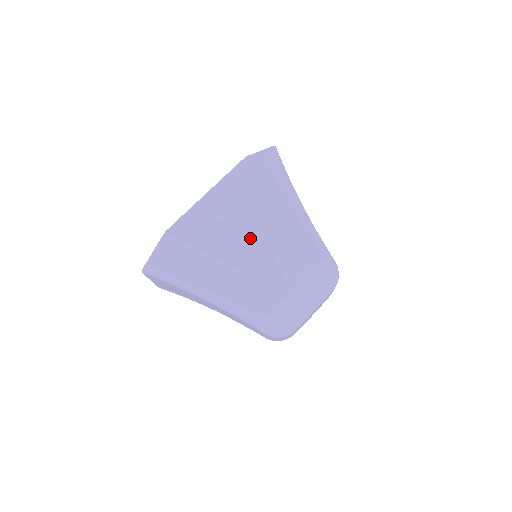
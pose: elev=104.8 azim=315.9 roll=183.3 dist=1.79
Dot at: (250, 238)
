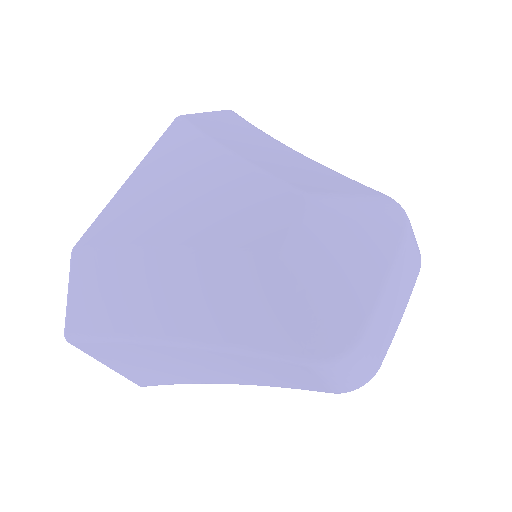
Dot at: (207, 201)
